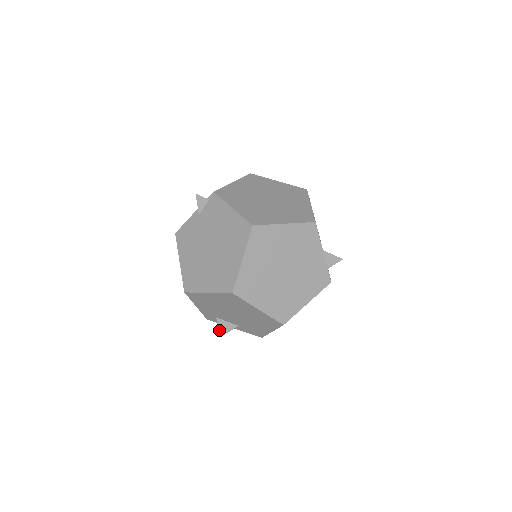
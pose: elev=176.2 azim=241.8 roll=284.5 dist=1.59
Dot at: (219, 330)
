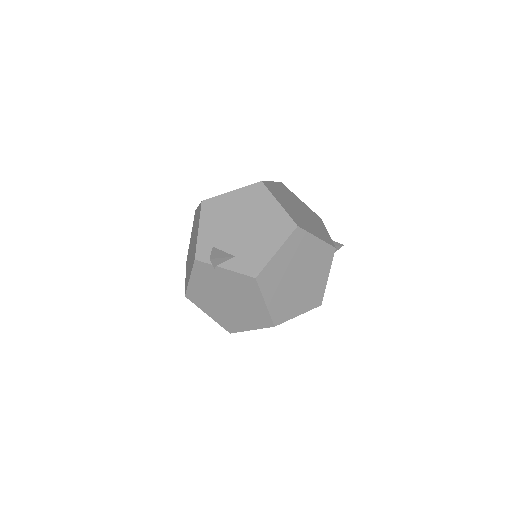
Dot at: (211, 254)
